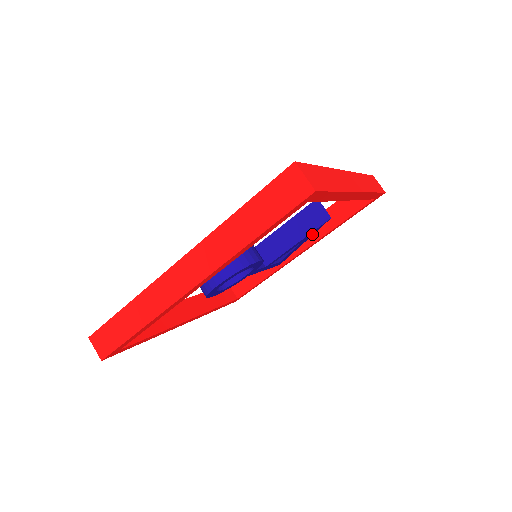
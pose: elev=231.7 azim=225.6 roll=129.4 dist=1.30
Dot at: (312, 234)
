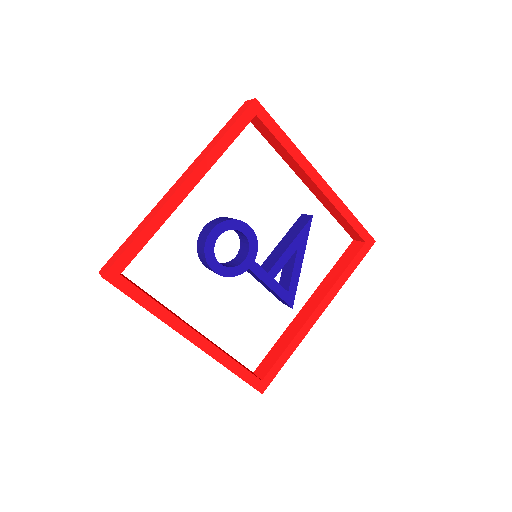
Dot at: (305, 242)
